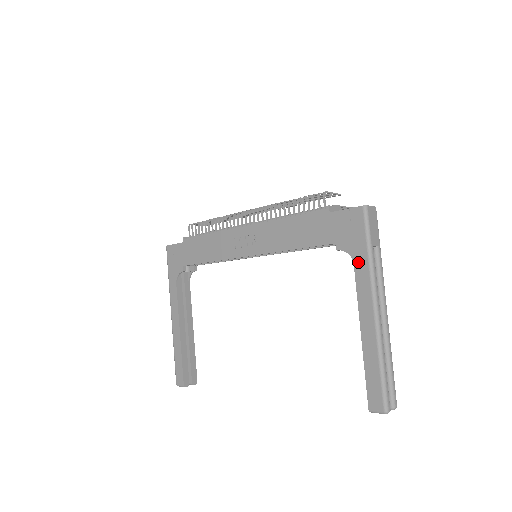
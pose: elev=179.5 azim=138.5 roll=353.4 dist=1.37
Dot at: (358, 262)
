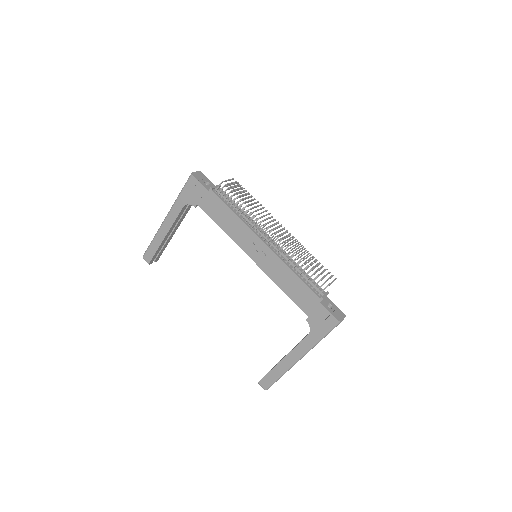
Dot at: (311, 337)
